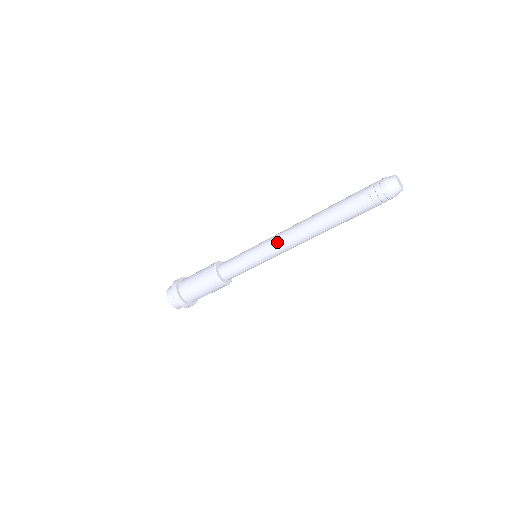
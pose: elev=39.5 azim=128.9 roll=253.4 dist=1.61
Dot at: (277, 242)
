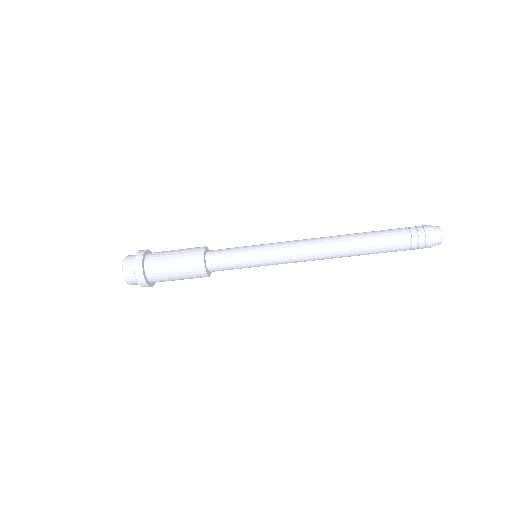
Dot at: (292, 253)
